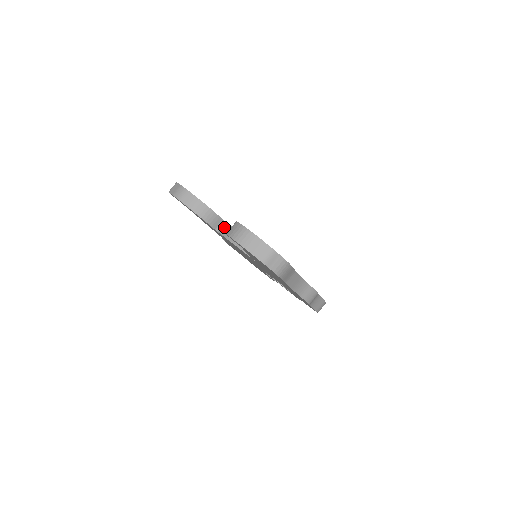
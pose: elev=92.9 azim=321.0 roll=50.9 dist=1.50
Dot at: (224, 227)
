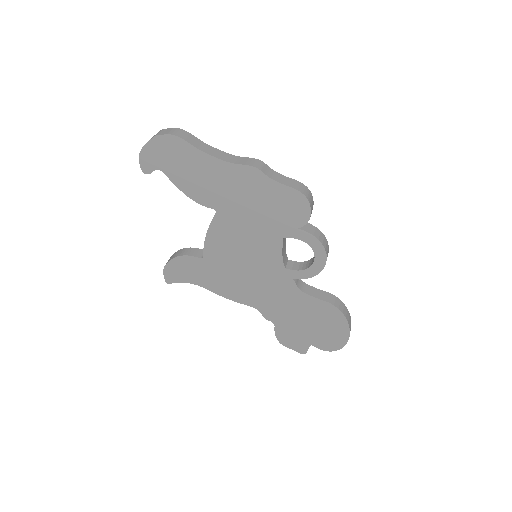
Dot at: occluded
